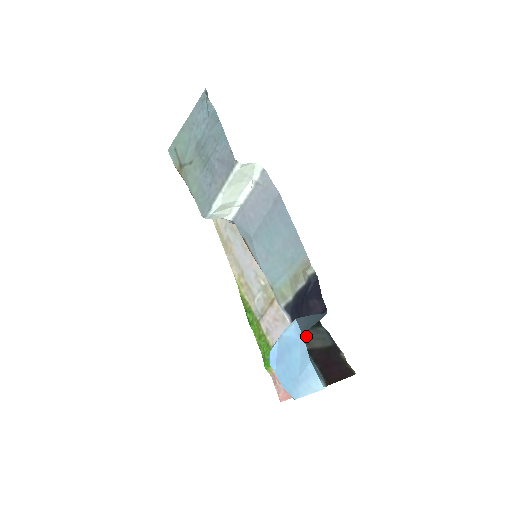
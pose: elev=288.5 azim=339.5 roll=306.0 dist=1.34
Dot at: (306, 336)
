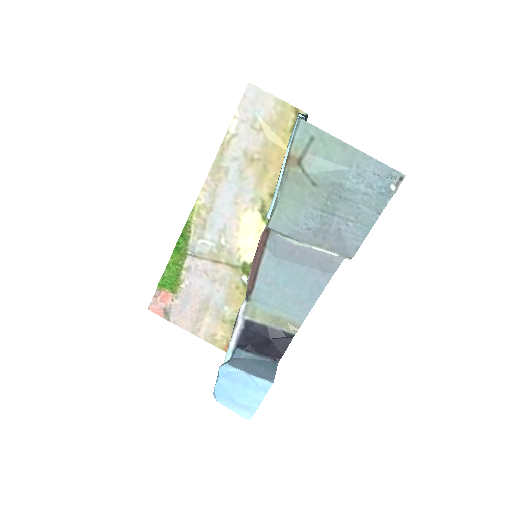
Dot at: occluded
